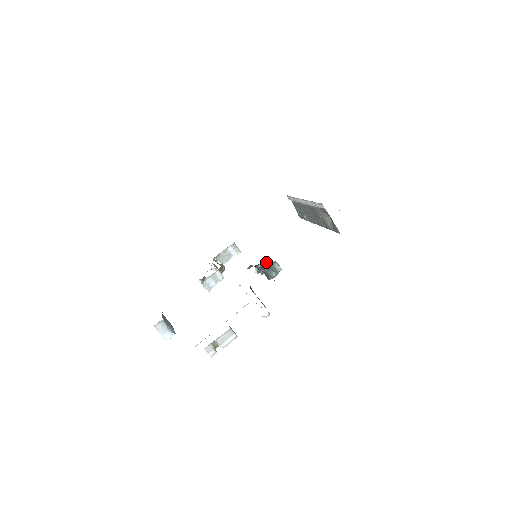
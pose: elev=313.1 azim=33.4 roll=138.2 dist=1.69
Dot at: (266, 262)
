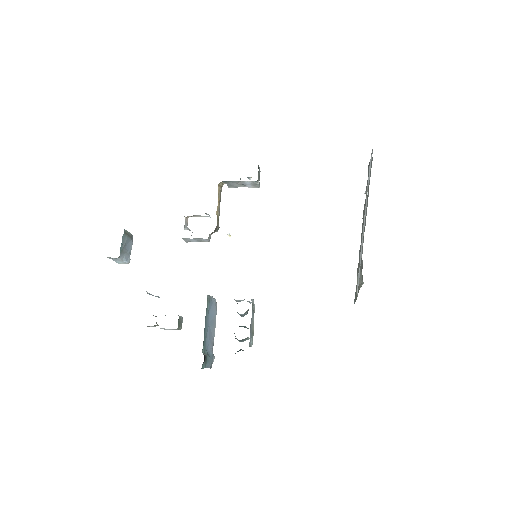
Dot at: (248, 310)
